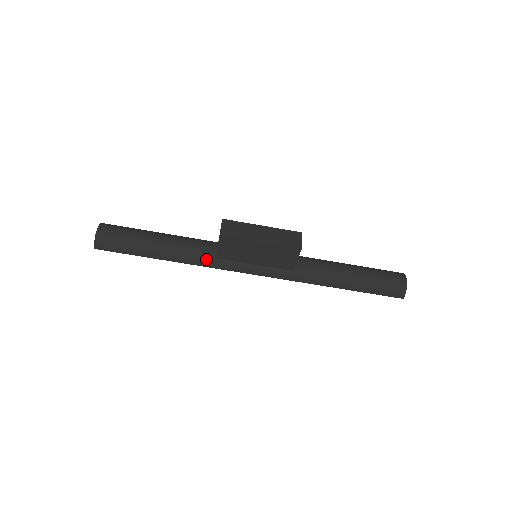
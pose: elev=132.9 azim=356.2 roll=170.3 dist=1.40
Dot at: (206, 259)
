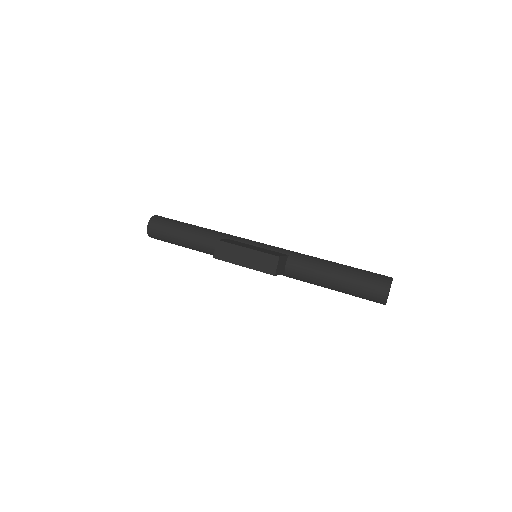
Dot at: occluded
